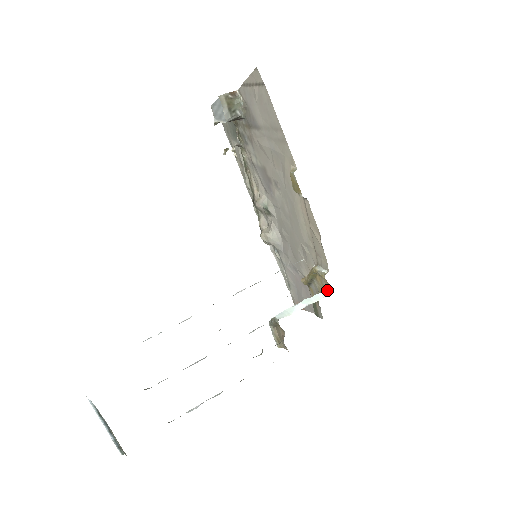
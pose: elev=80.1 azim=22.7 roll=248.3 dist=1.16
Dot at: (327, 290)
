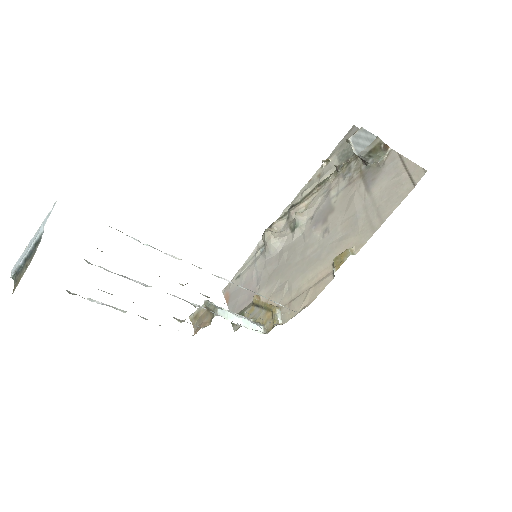
Dot at: (265, 330)
